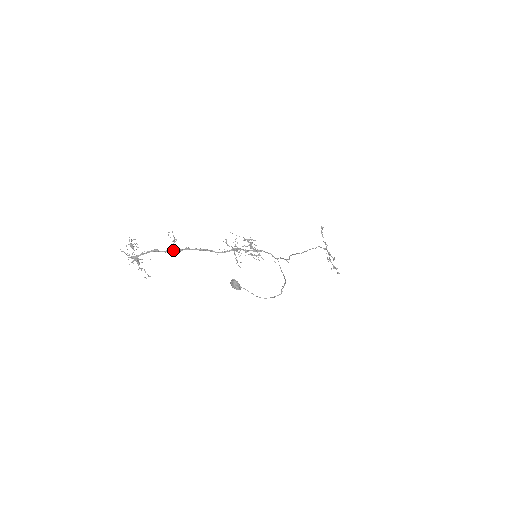
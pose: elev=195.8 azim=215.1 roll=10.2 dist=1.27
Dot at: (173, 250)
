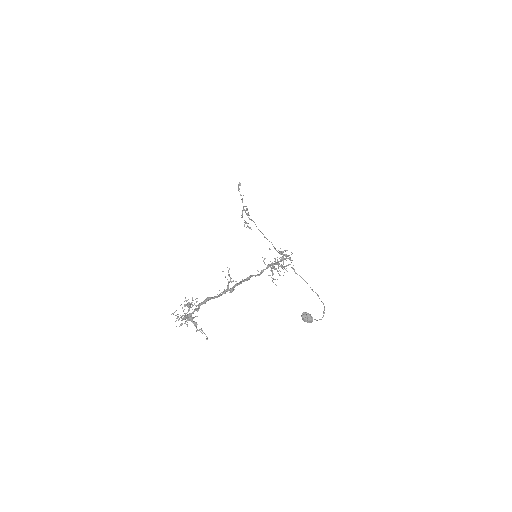
Dot at: (225, 291)
